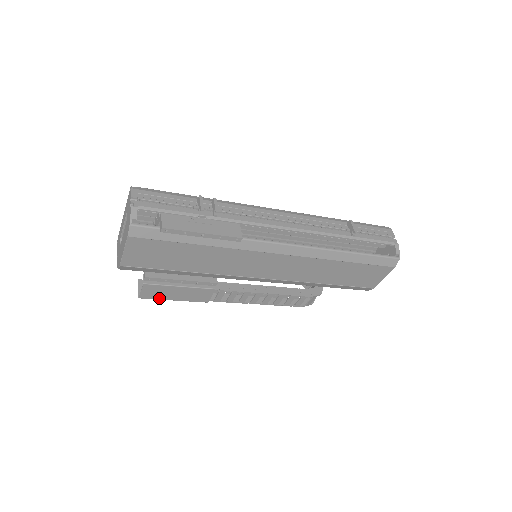
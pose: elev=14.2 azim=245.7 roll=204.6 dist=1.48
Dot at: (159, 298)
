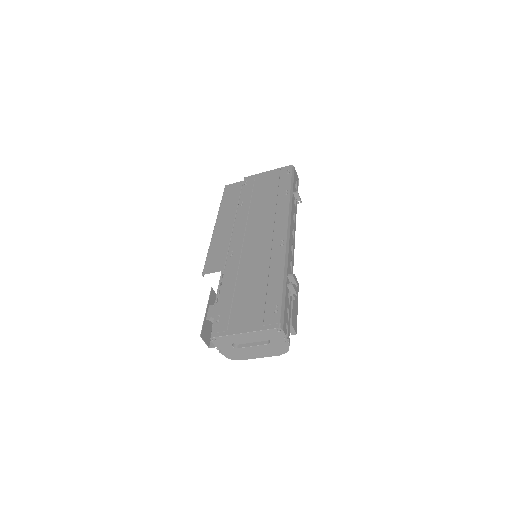
Dot at: occluded
